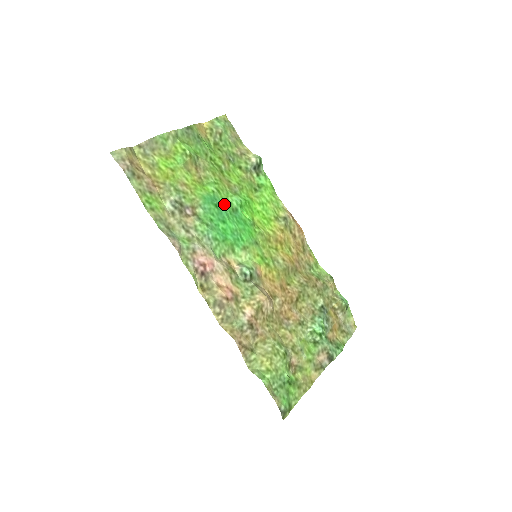
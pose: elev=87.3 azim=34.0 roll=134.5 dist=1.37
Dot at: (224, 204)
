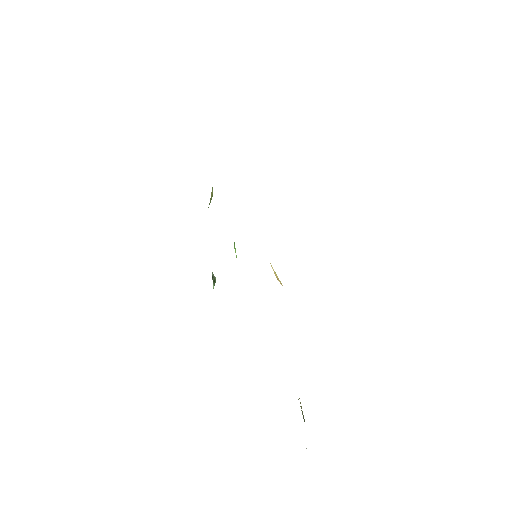
Dot at: occluded
